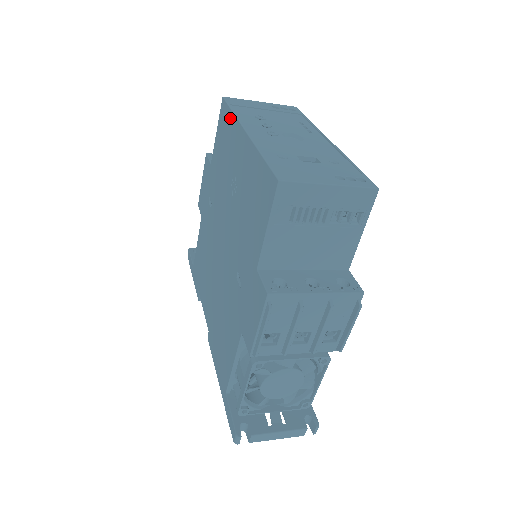
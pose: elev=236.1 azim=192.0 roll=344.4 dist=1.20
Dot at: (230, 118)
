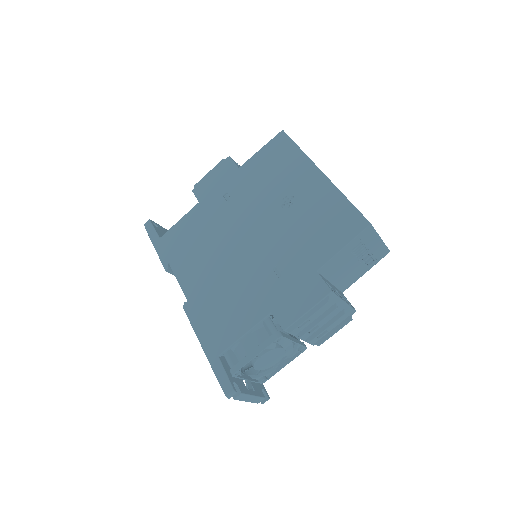
Dot at: (295, 152)
